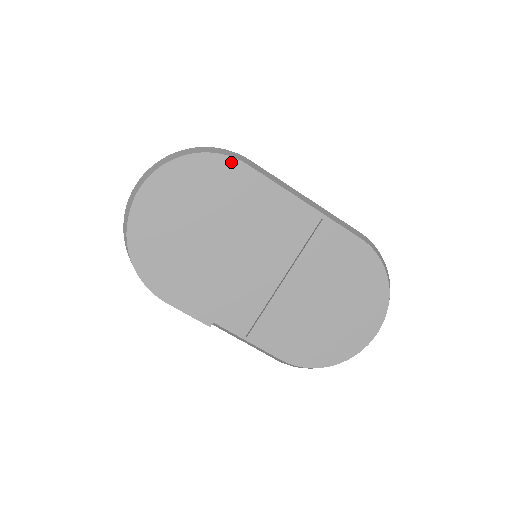
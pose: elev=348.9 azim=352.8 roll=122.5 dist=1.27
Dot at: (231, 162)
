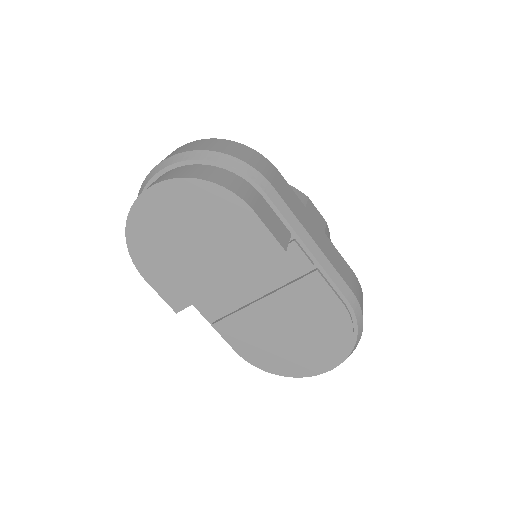
Dot at: (239, 199)
